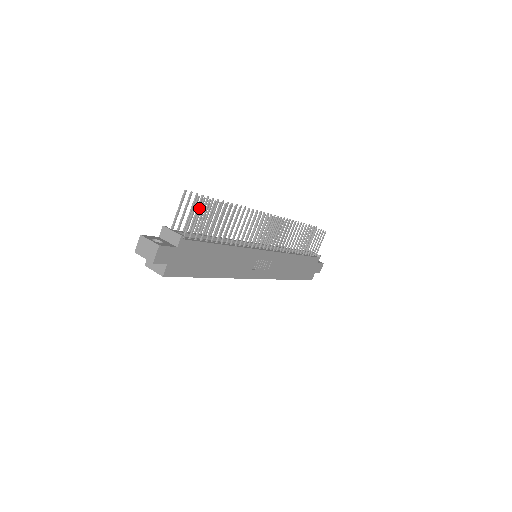
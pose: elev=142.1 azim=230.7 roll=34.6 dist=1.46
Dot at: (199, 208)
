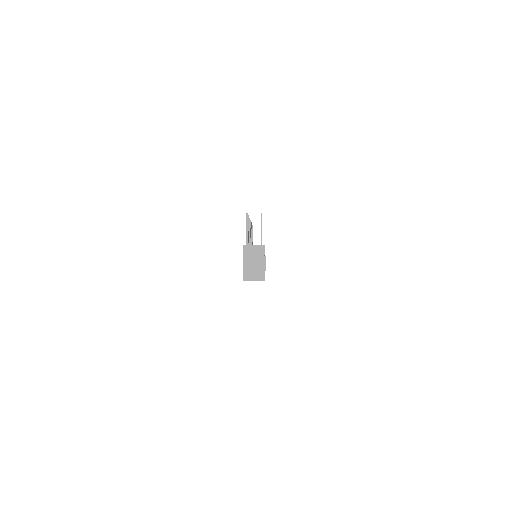
Dot at: occluded
